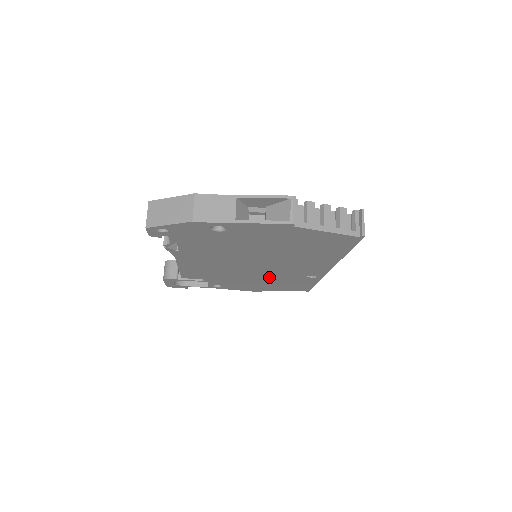
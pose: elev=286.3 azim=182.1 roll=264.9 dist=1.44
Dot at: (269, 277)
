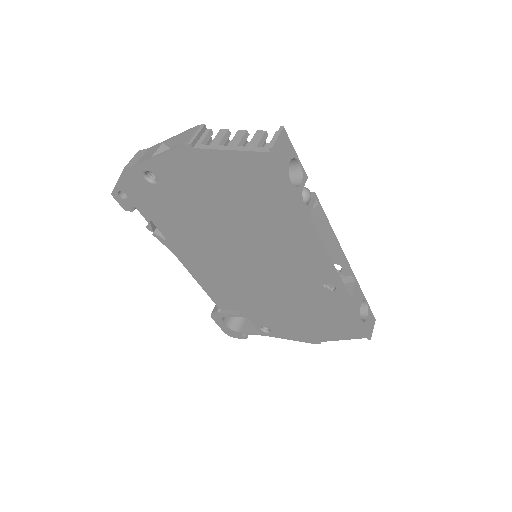
Dot at: (289, 295)
